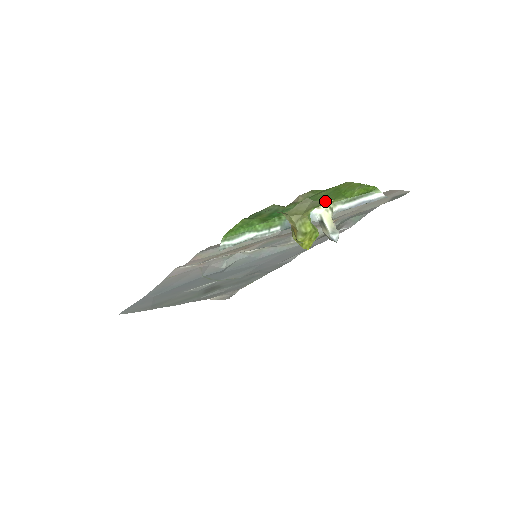
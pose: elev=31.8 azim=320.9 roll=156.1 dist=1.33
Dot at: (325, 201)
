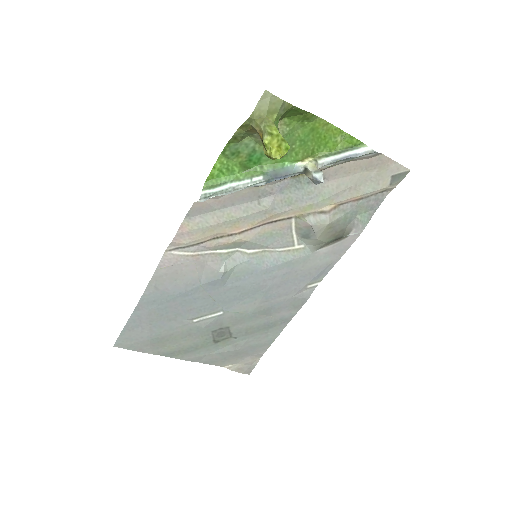
Dot at: (307, 151)
